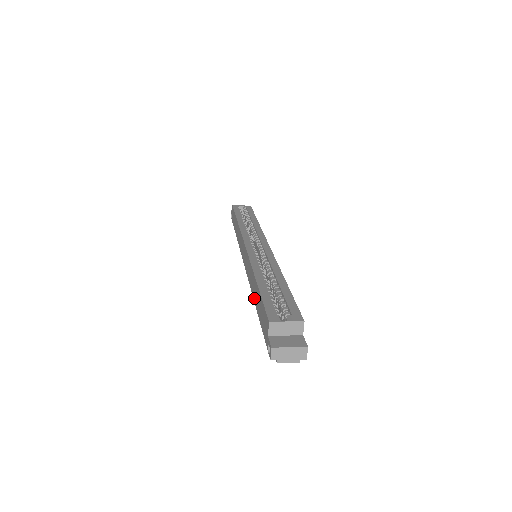
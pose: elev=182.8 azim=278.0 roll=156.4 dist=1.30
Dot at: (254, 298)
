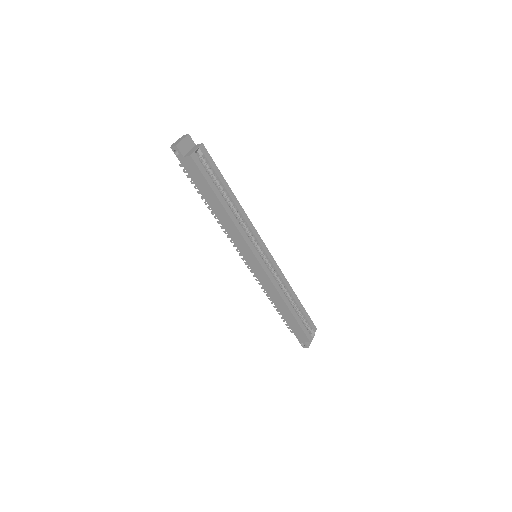
Dot at: (279, 309)
